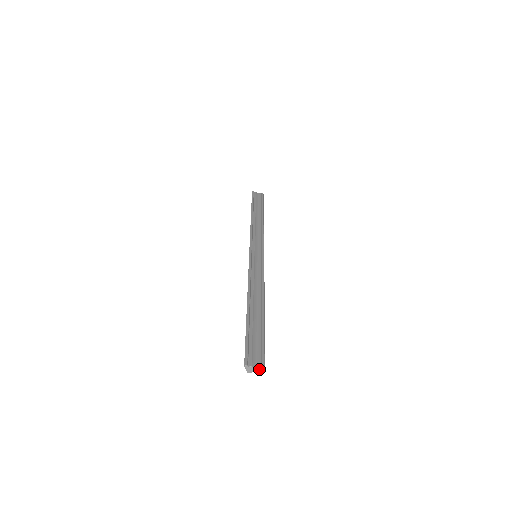
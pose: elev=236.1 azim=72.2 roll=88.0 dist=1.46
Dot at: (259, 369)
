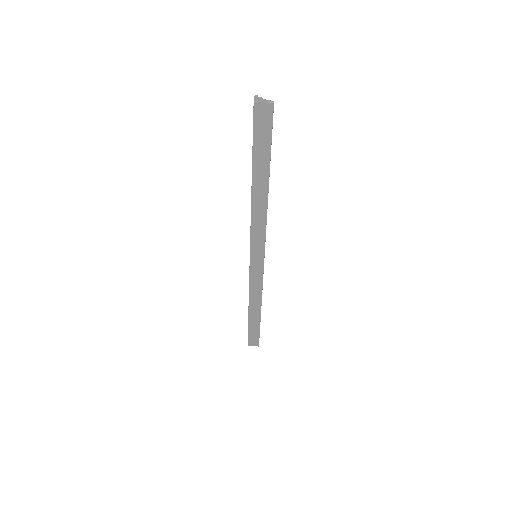
Dot at: (268, 101)
